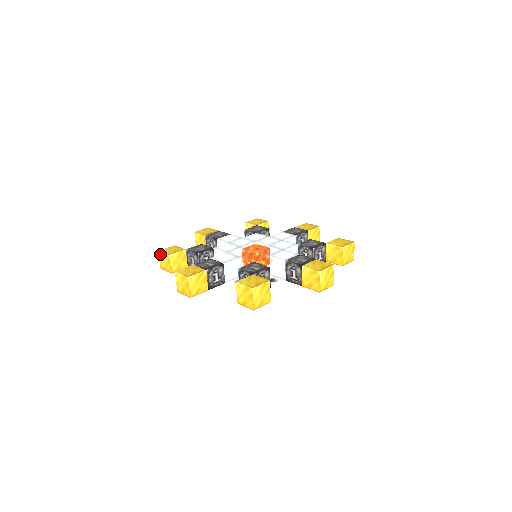
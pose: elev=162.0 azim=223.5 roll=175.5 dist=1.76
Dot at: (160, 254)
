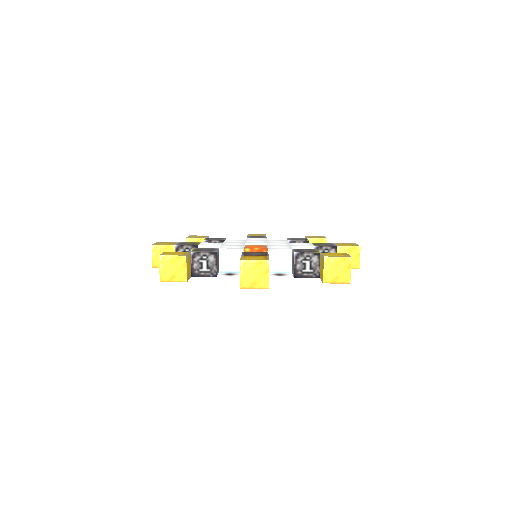
Dot at: (164, 259)
